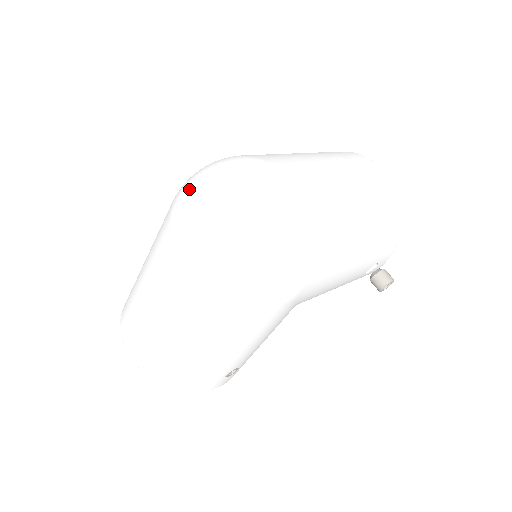
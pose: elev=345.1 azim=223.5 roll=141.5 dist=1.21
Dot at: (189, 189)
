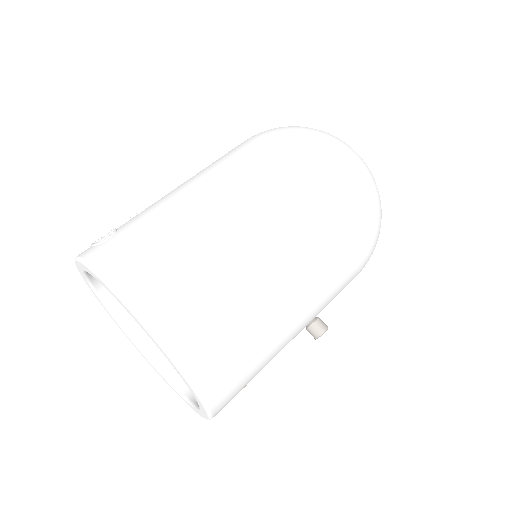
Dot at: (302, 127)
